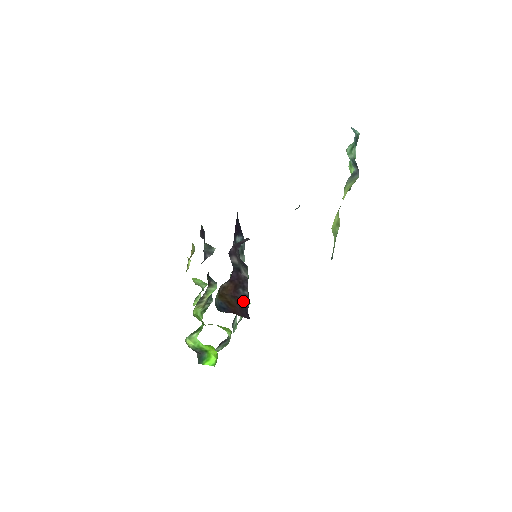
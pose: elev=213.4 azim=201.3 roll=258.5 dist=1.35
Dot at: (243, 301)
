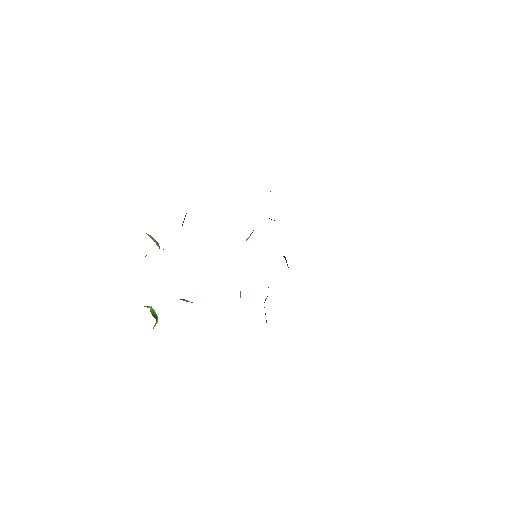
Dot at: occluded
